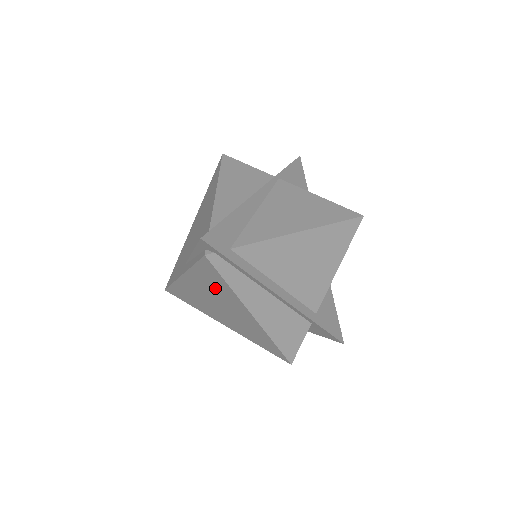
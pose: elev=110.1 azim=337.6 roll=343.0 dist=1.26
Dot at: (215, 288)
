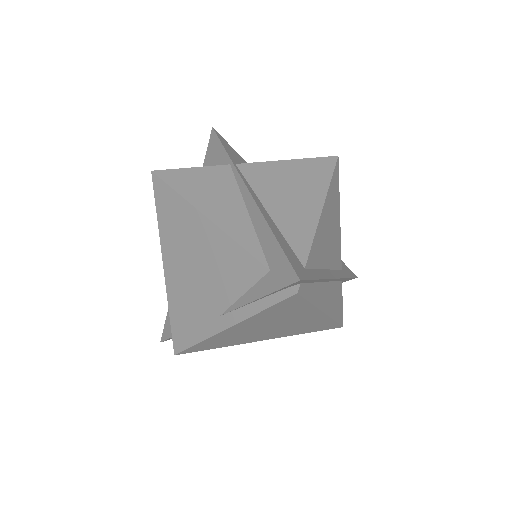
Dot at: (282, 316)
